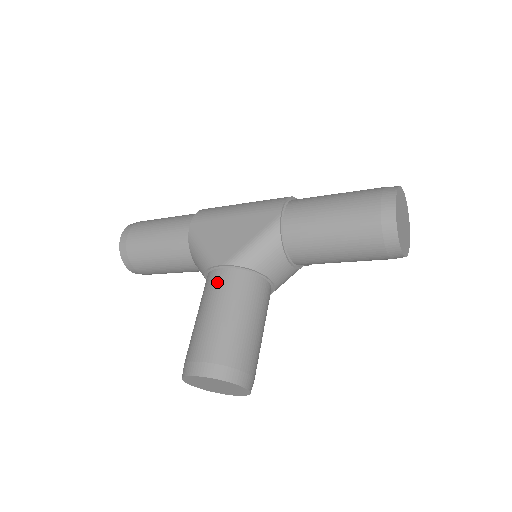
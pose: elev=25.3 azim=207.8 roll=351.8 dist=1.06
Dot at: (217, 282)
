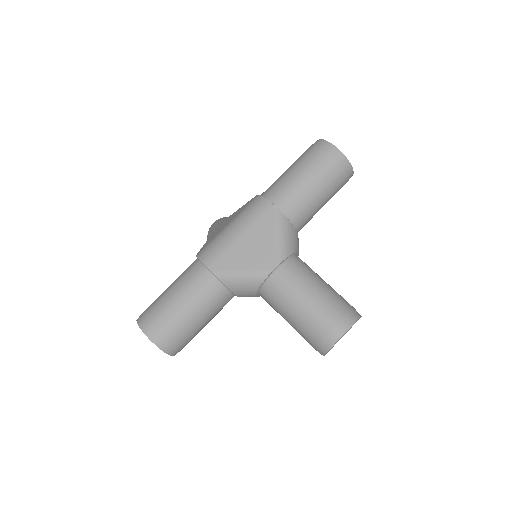
Dot at: (284, 280)
